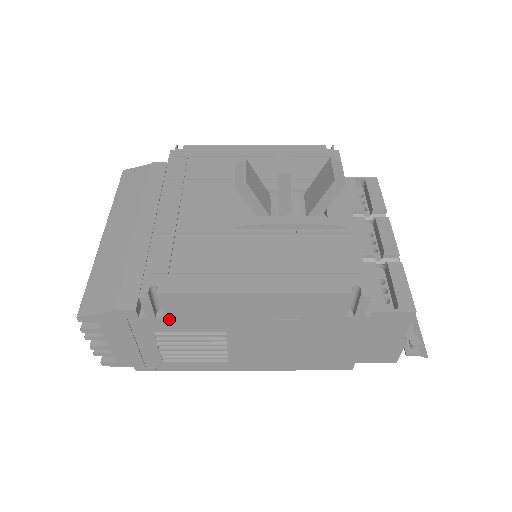
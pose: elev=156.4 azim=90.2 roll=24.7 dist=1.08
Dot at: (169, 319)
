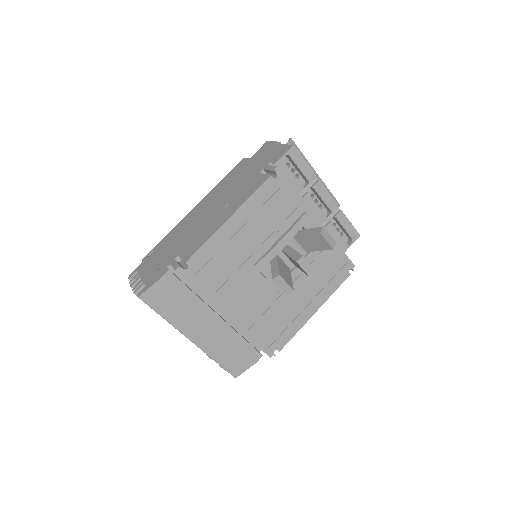
Dot at: occluded
